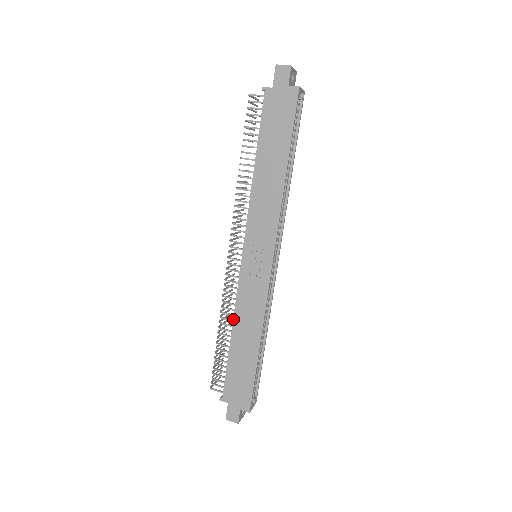
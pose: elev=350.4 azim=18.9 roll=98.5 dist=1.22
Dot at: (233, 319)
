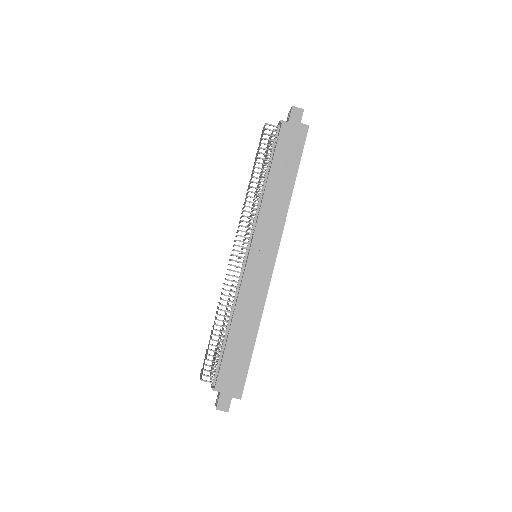
Dot at: (234, 310)
